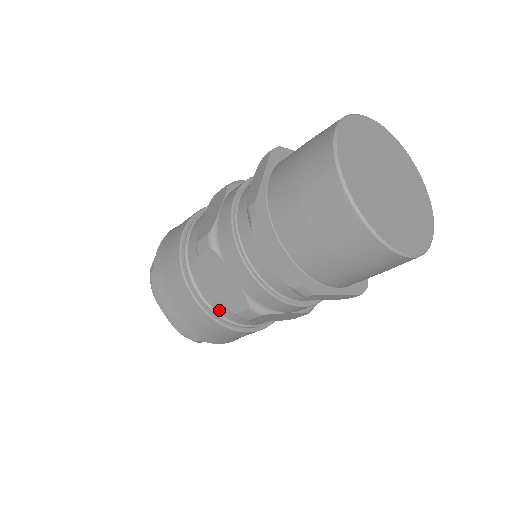
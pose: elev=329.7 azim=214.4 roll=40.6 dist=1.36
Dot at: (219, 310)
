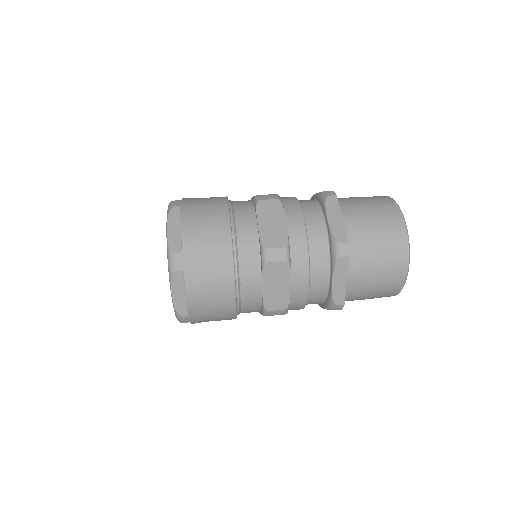
Dot at: occluded
